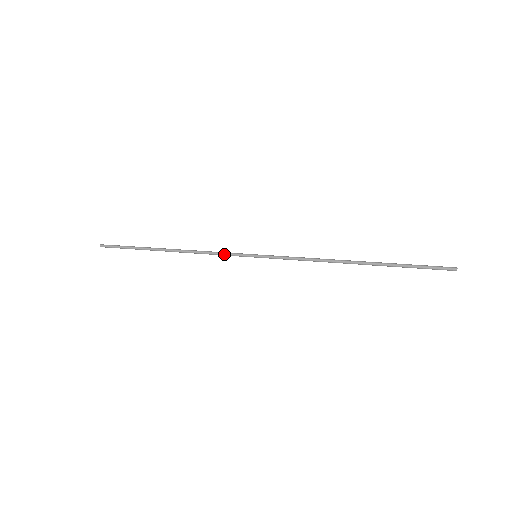
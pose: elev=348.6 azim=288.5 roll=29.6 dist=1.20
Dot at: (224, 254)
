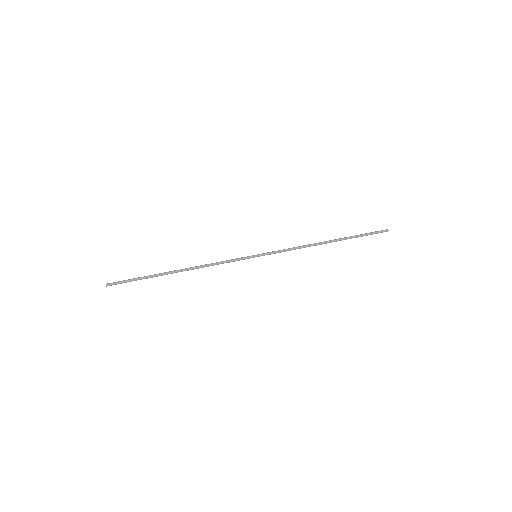
Dot at: (230, 261)
